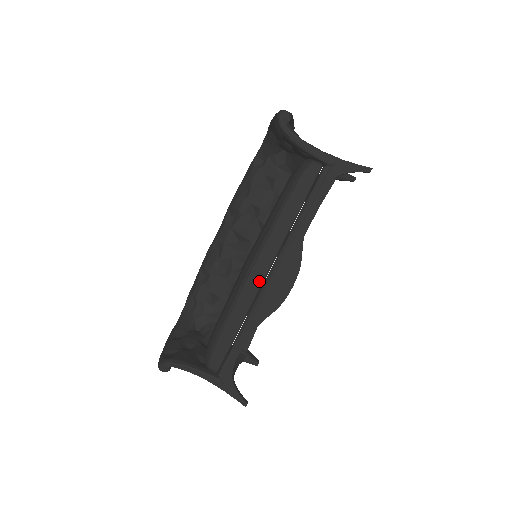
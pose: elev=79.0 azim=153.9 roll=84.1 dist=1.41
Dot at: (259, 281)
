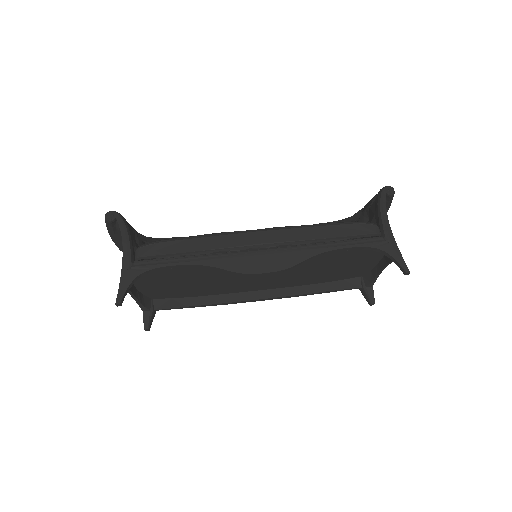
Dot at: (251, 242)
